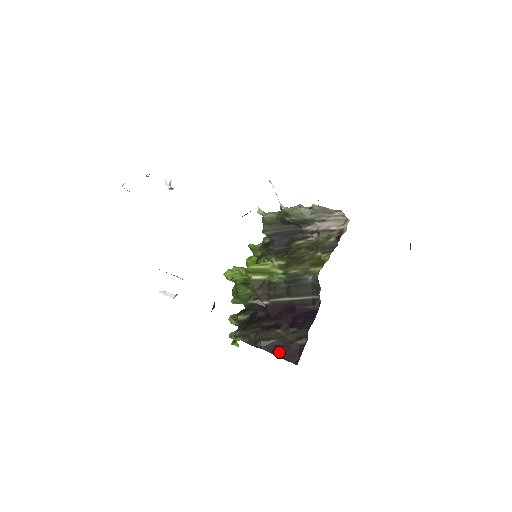
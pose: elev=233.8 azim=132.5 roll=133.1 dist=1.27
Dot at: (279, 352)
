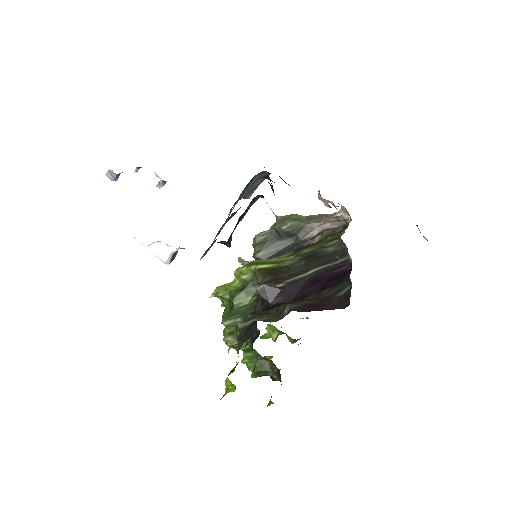
Dot at: (318, 307)
